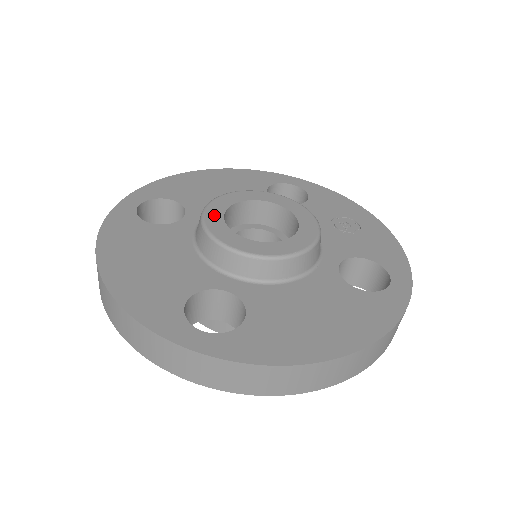
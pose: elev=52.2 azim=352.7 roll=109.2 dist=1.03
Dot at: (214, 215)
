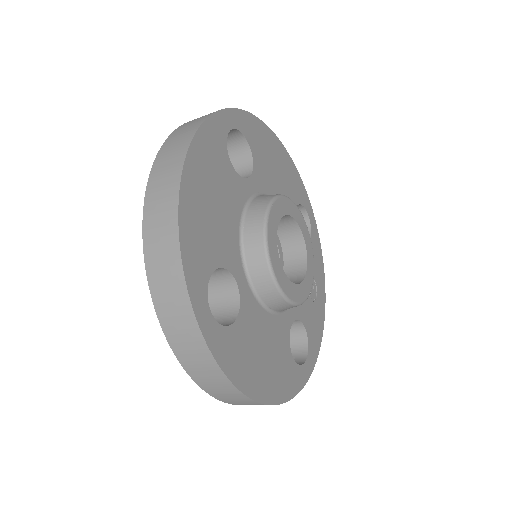
Dot at: (276, 214)
